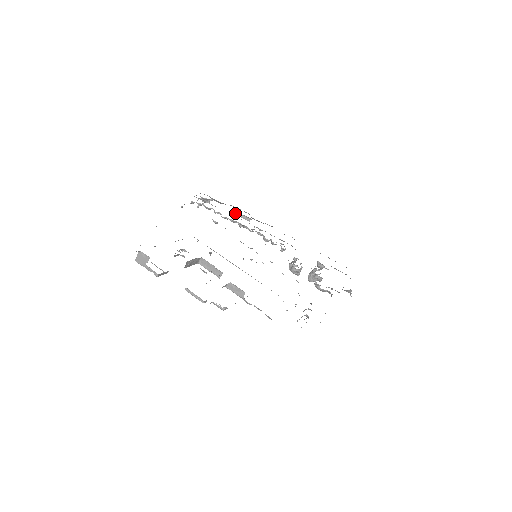
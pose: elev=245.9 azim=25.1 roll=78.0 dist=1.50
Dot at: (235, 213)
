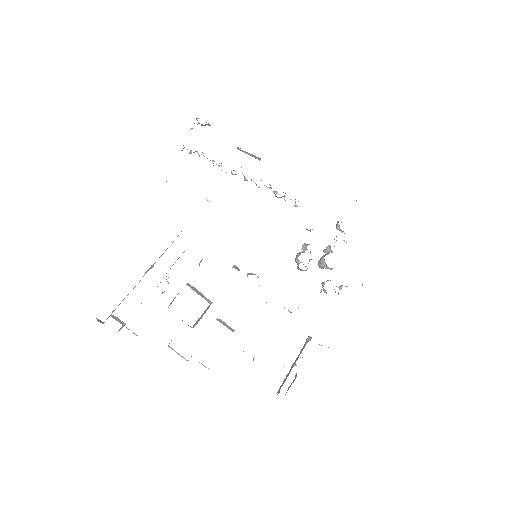
Dot at: (241, 150)
